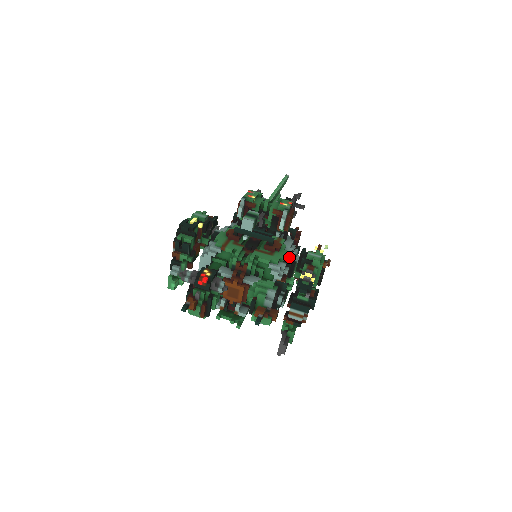
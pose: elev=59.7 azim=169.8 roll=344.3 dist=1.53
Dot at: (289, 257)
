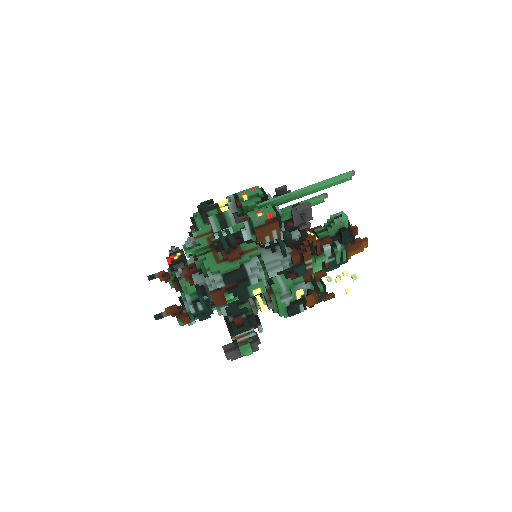
Dot at: (236, 272)
